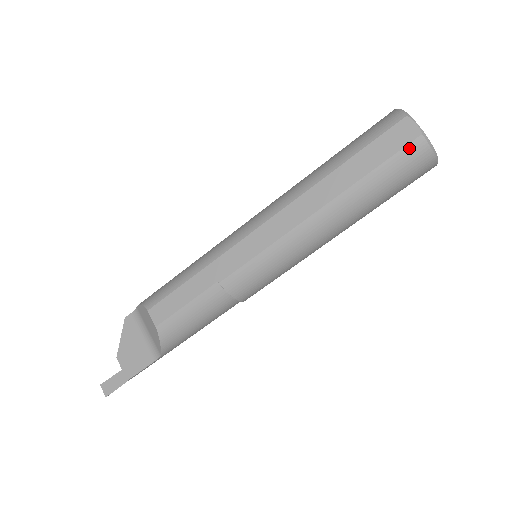
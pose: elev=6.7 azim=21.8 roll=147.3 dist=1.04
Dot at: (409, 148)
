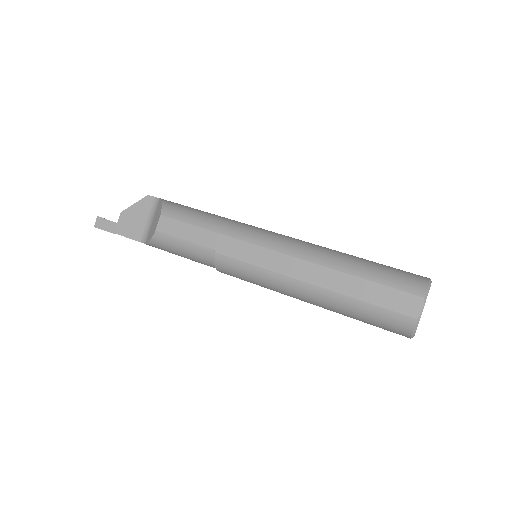
Dot at: (401, 317)
